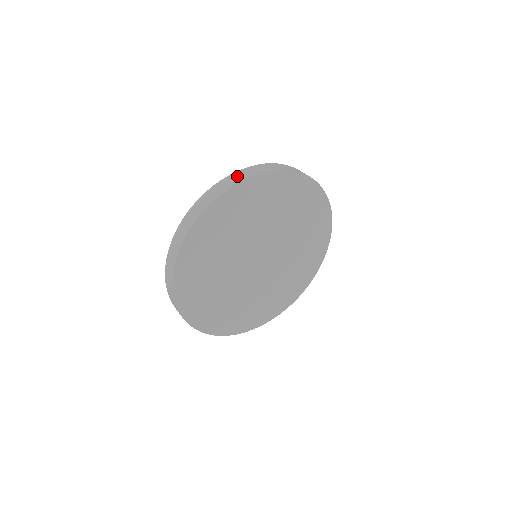
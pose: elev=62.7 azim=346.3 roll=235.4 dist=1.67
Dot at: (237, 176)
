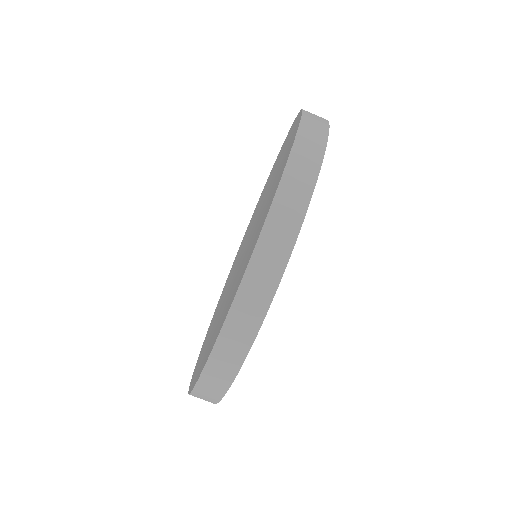
Dot at: (284, 217)
